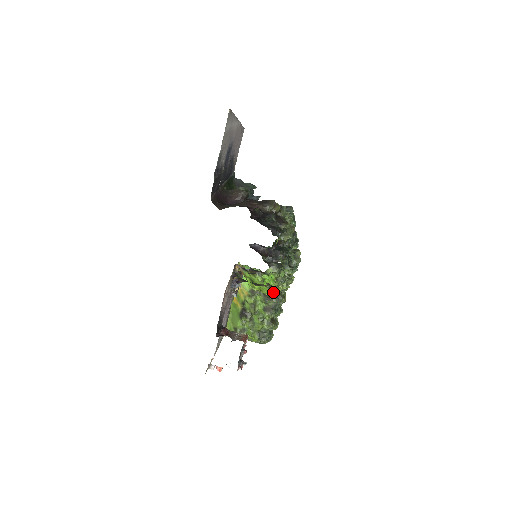
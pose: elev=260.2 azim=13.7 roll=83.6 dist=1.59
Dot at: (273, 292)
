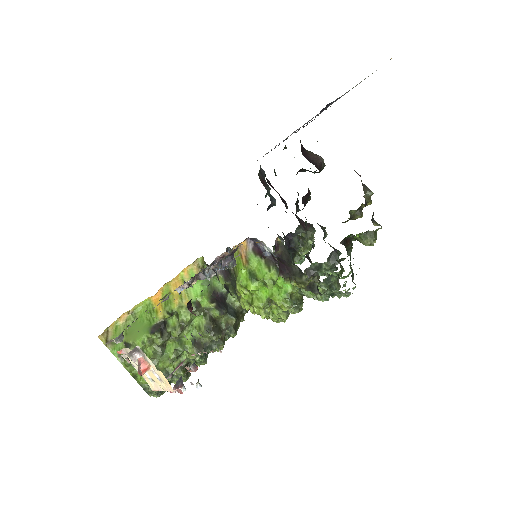
Dot at: (220, 325)
